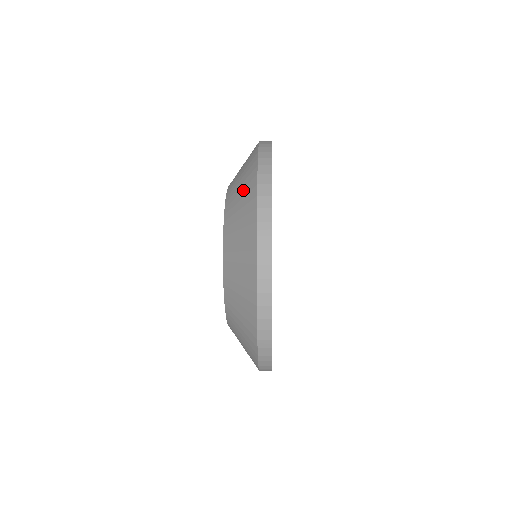
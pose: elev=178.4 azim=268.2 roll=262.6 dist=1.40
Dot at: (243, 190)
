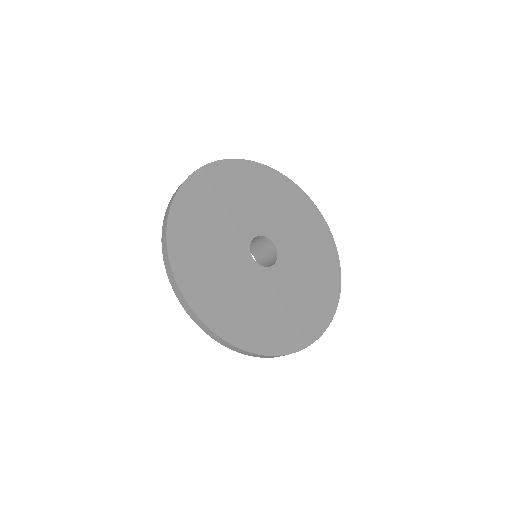
Dot at: occluded
